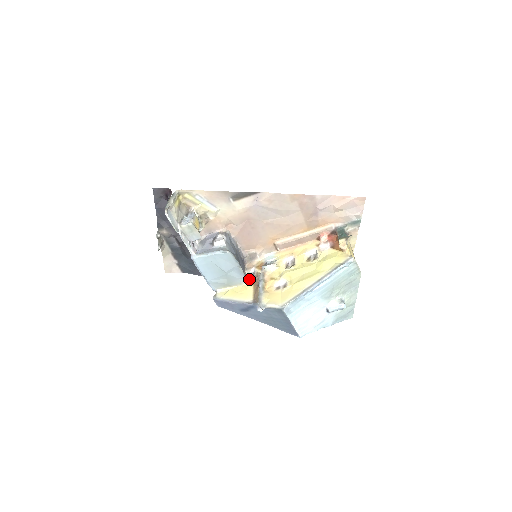
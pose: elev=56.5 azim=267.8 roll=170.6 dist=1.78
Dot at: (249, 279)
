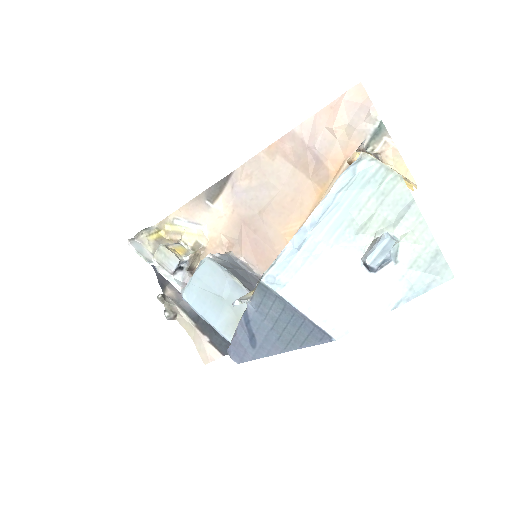
Dot at: occluded
